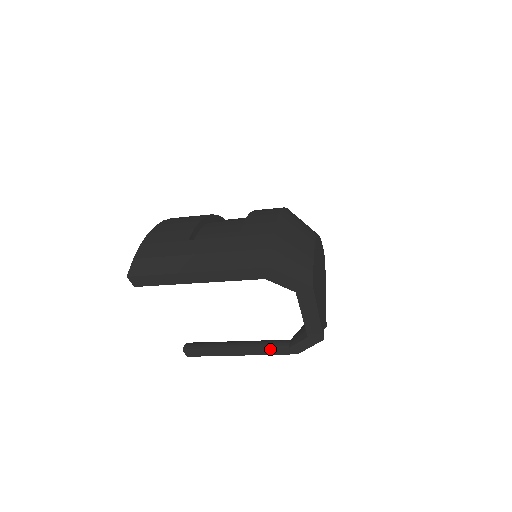
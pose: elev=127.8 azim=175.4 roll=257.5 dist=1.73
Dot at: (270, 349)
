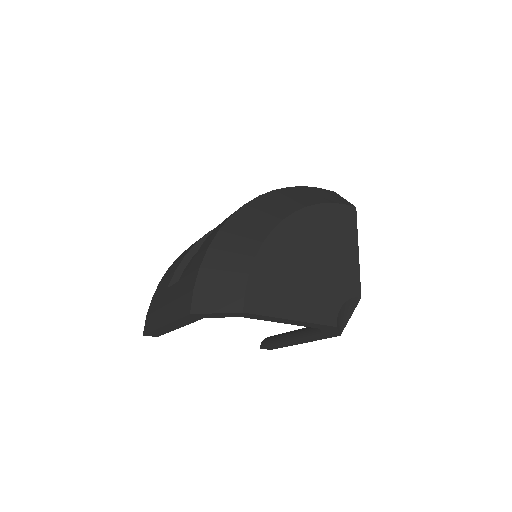
Dot at: (312, 338)
